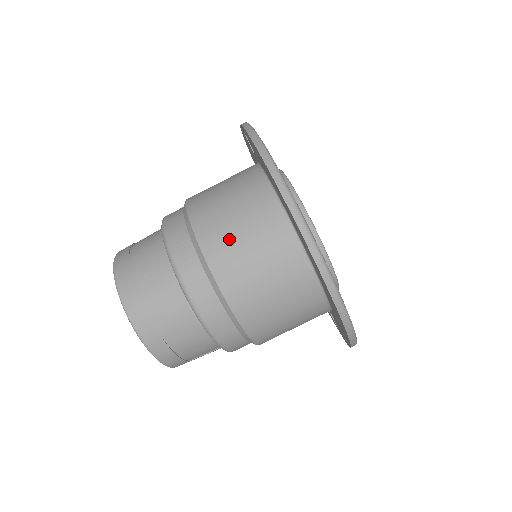
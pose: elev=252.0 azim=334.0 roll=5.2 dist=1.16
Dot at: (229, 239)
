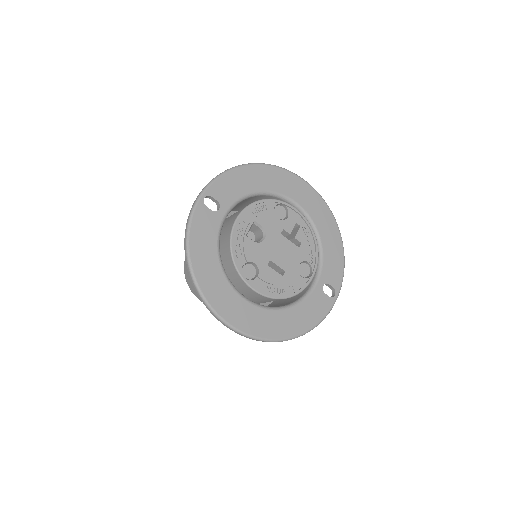
Dot at: occluded
